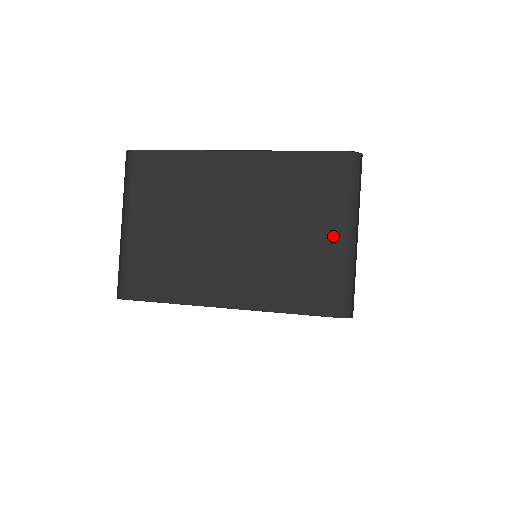
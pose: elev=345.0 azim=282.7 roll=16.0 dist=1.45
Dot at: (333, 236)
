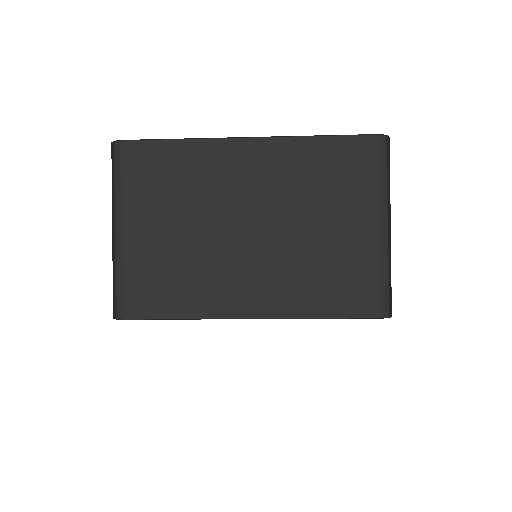
Dot at: (367, 229)
